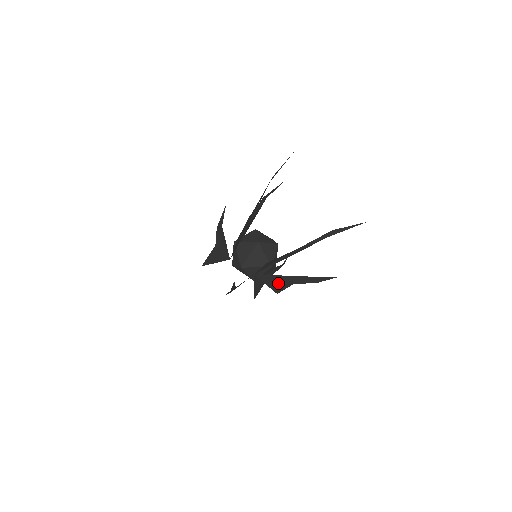
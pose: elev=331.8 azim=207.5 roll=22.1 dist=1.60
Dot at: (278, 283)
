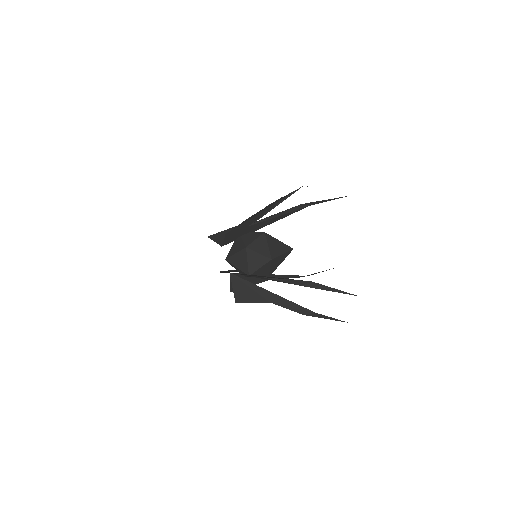
Dot at: (250, 293)
